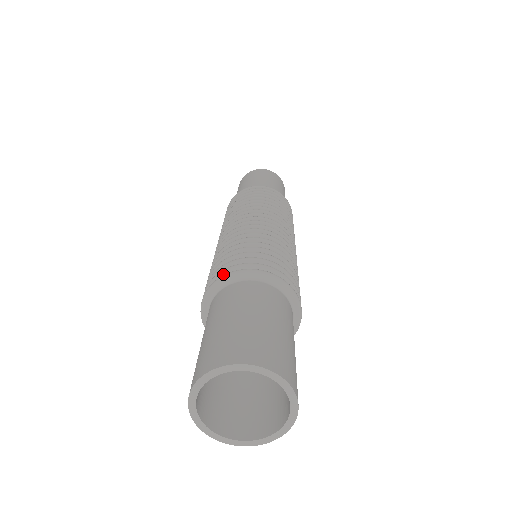
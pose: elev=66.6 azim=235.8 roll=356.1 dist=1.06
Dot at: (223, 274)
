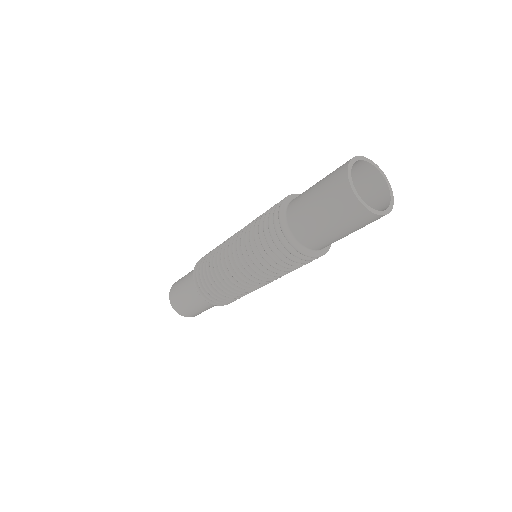
Dot at: occluded
